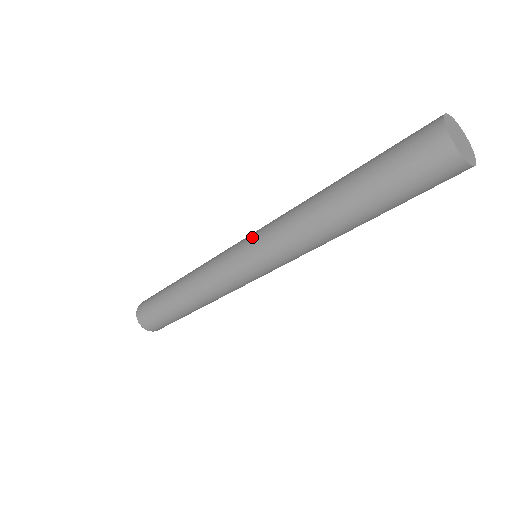
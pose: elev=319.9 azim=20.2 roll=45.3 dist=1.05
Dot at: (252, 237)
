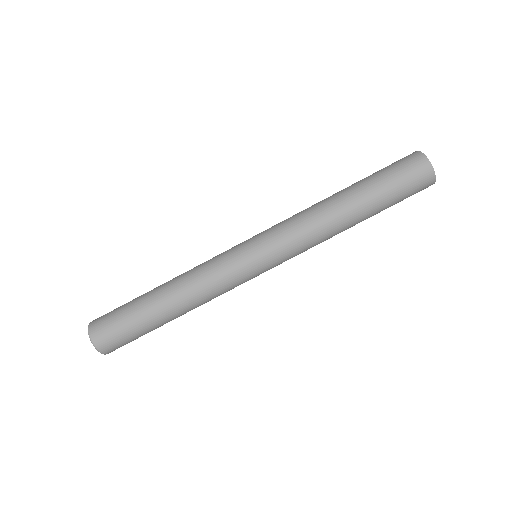
Dot at: (261, 233)
